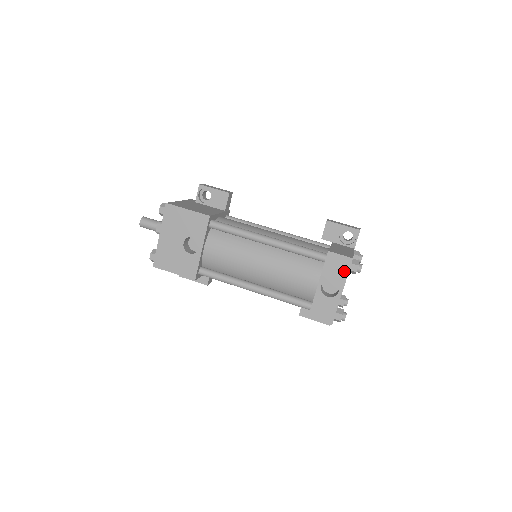
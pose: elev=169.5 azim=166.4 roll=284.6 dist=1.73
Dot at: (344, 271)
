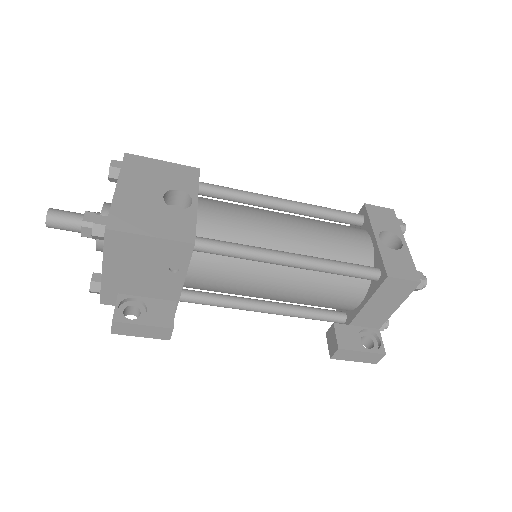
Dot at: (393, 221)
